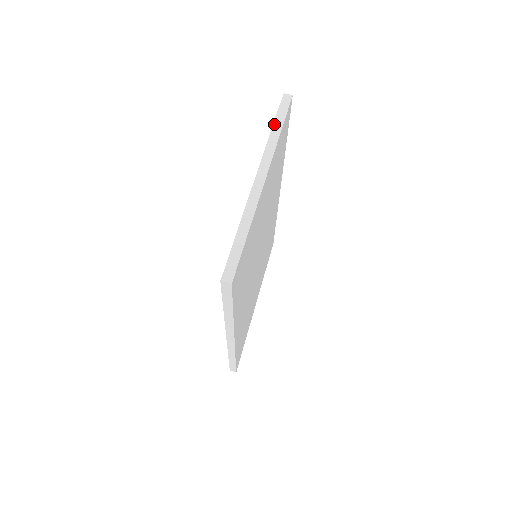
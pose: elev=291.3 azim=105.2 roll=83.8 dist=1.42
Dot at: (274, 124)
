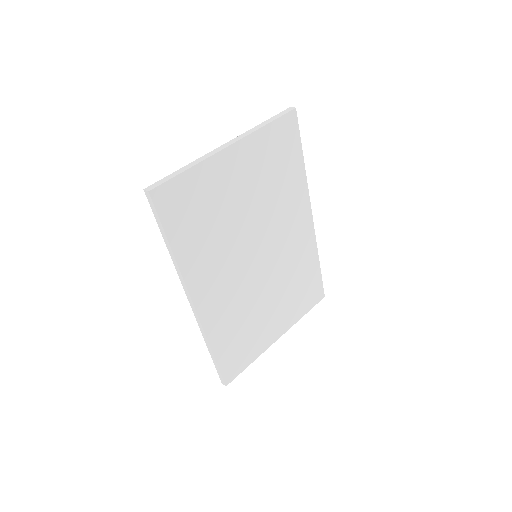
Dot at: (266, 121)
